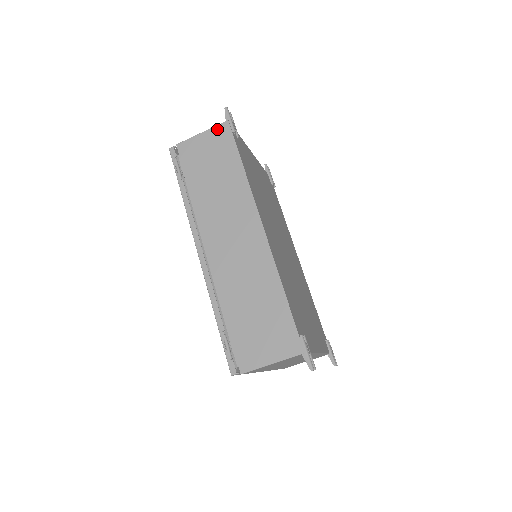
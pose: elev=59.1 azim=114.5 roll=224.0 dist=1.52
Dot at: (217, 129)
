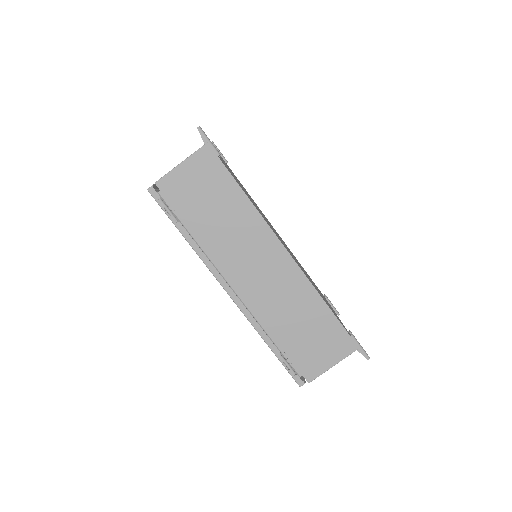
Dot at: (198, 156)
